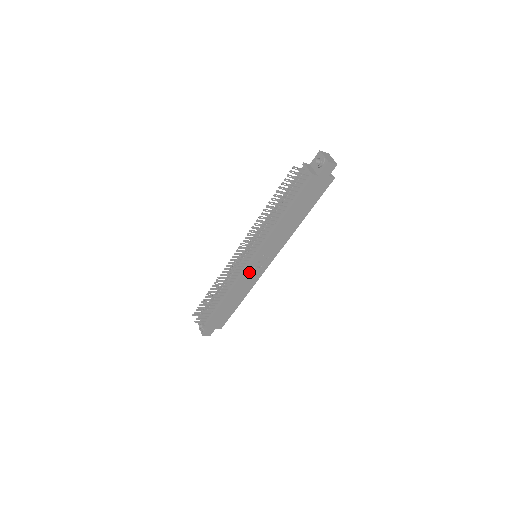
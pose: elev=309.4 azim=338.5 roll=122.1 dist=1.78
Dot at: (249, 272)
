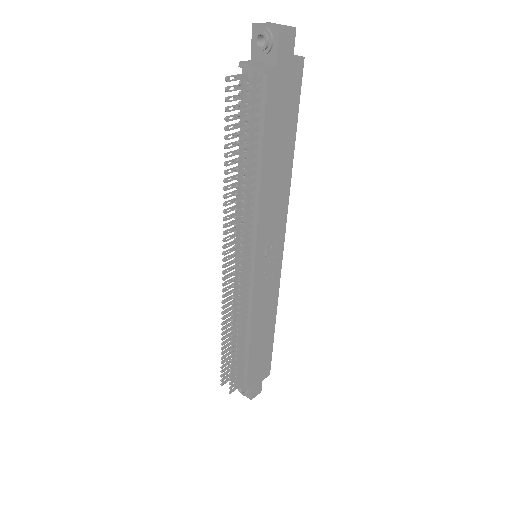
Dot at: (260, 285)
